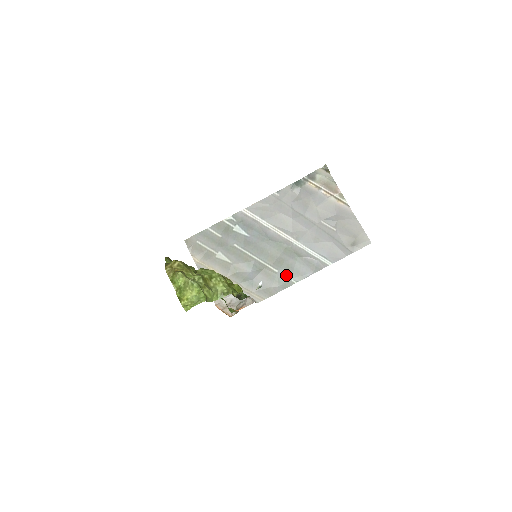
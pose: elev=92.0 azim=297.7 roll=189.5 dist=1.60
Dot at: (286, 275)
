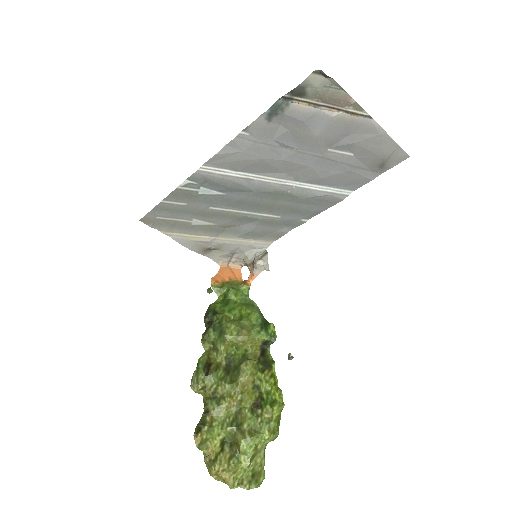
Dot at: (292, 218)
